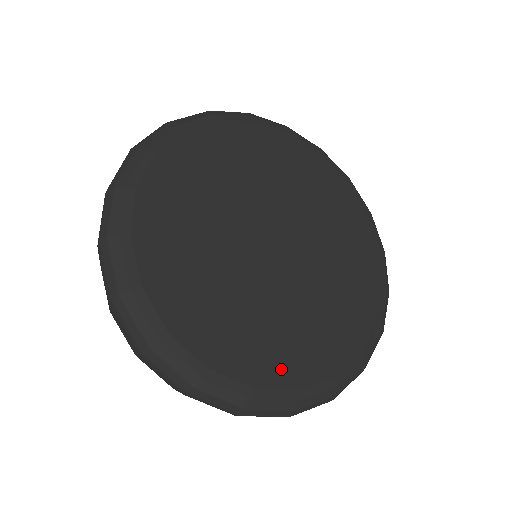
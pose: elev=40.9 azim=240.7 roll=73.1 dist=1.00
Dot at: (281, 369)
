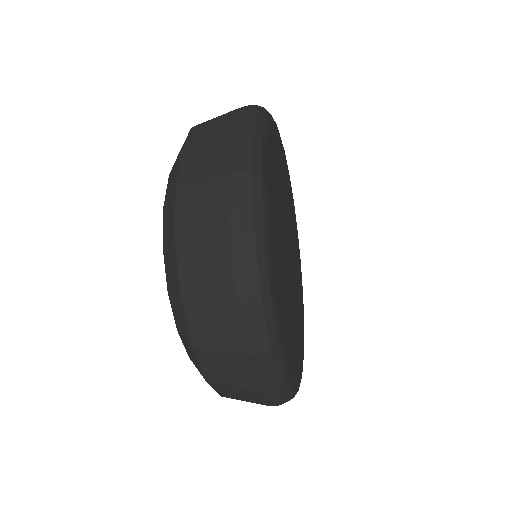
Dot at: (275, 267)
